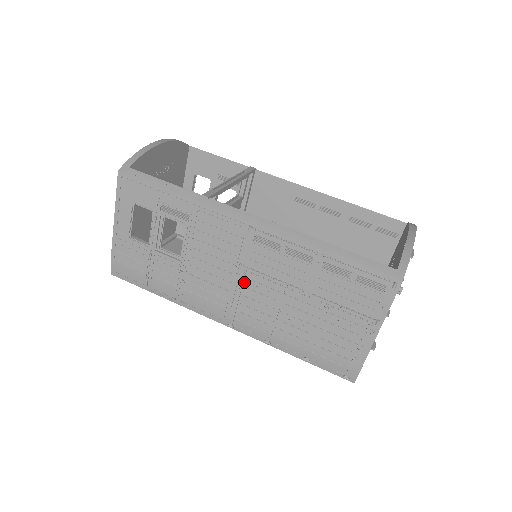
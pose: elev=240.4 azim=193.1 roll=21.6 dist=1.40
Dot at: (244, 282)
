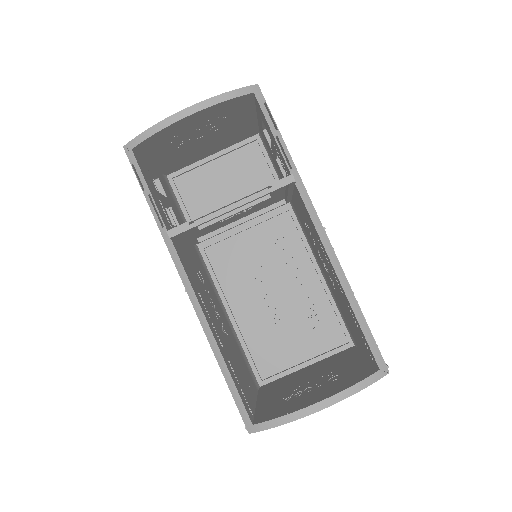
Dot at: occluded
